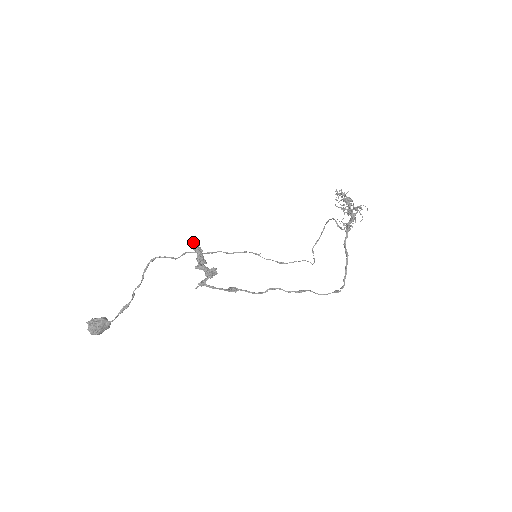
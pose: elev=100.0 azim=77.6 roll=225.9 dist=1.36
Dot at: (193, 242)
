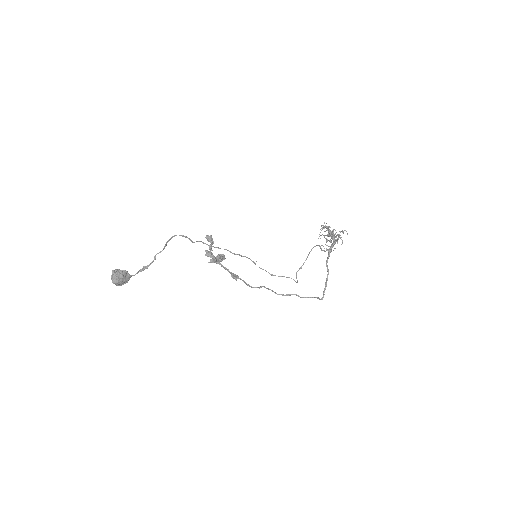
Dot at: occluded
